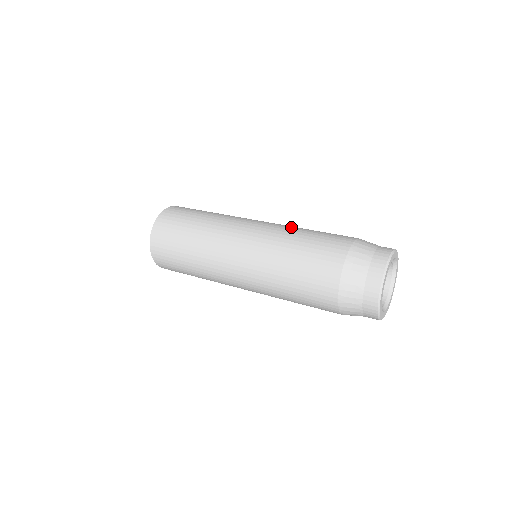
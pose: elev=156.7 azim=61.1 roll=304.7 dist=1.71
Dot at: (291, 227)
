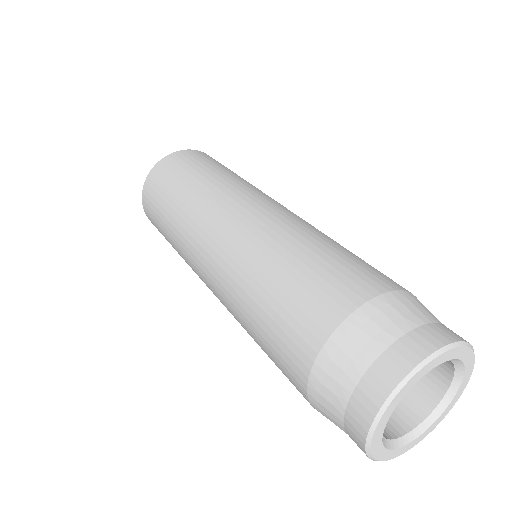
Dot at: (266, 245)
